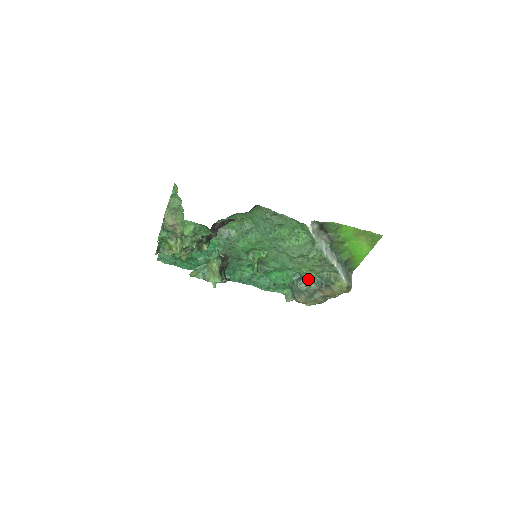
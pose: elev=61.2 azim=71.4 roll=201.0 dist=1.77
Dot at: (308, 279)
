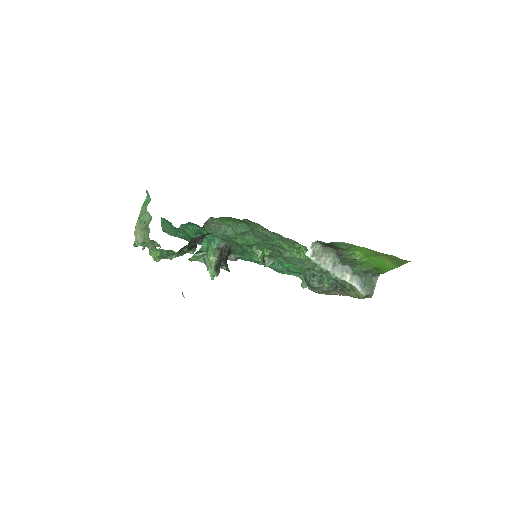
Dot at: (322, 278)
